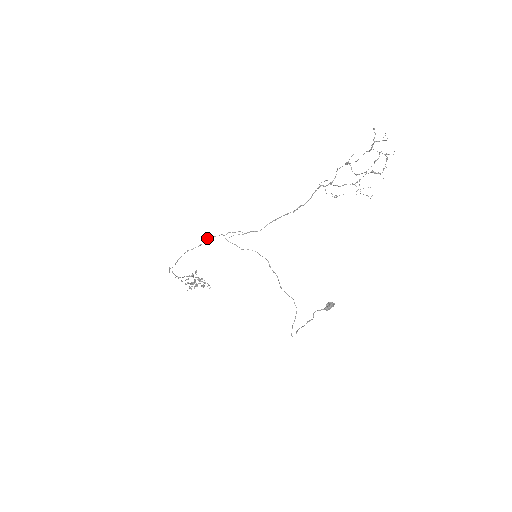
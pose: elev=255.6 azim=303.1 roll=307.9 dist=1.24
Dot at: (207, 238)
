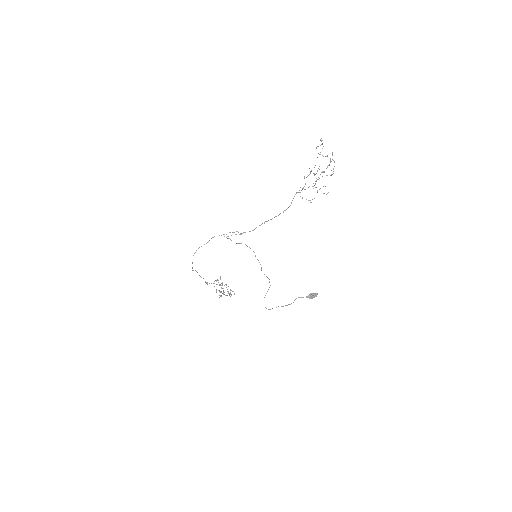
Dot at: (212, 237)
